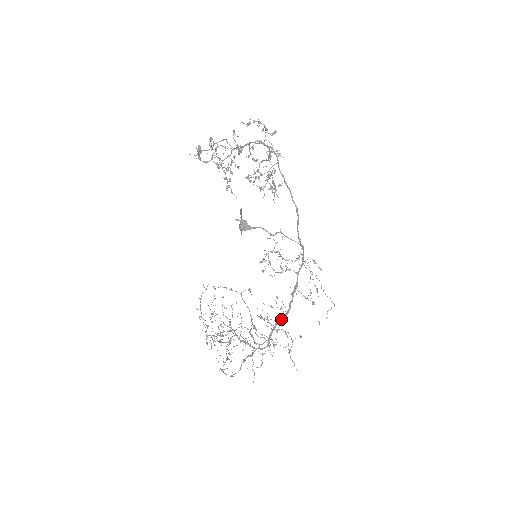
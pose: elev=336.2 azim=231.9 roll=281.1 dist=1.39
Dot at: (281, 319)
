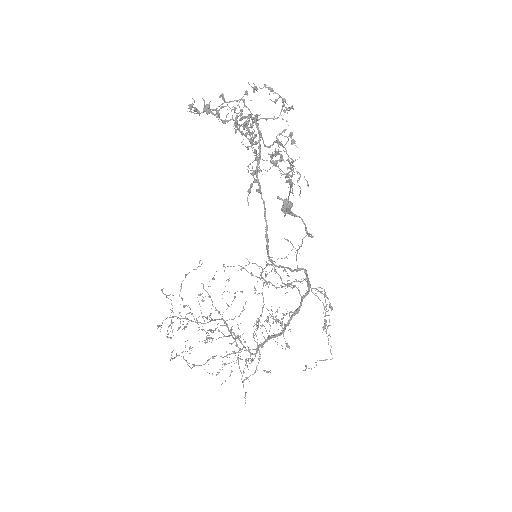
Dot at: (274, 336)
